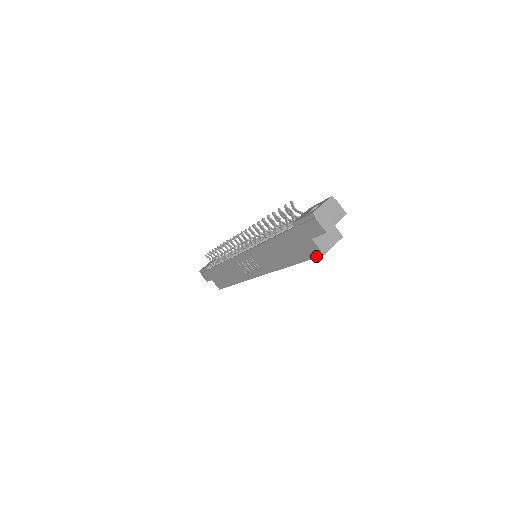
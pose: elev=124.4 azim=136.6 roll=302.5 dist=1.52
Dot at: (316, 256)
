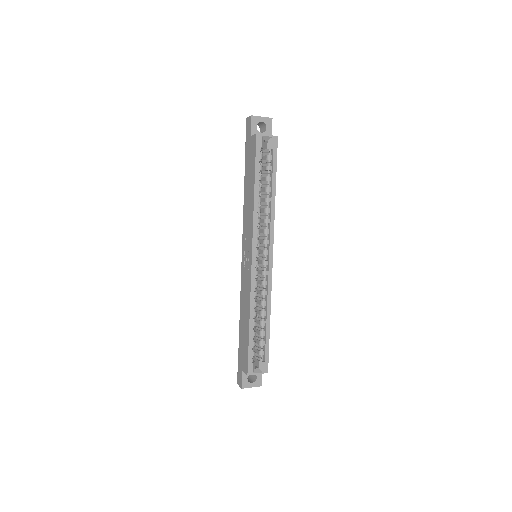
Dot at: (255, 144)
